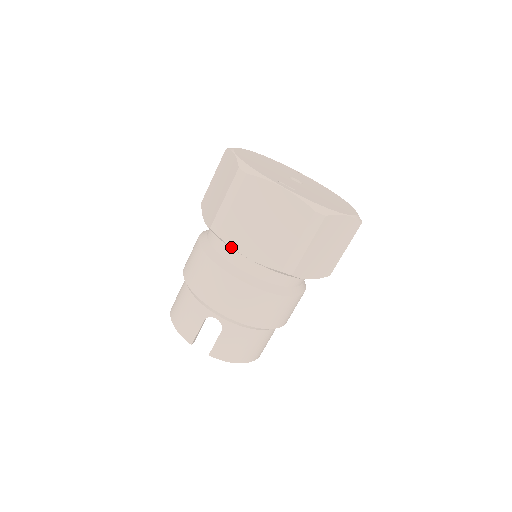
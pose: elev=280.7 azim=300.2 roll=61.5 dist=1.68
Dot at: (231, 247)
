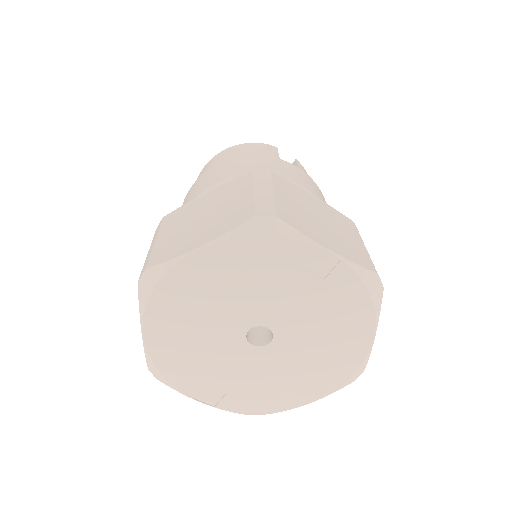
Dot at: occluded
